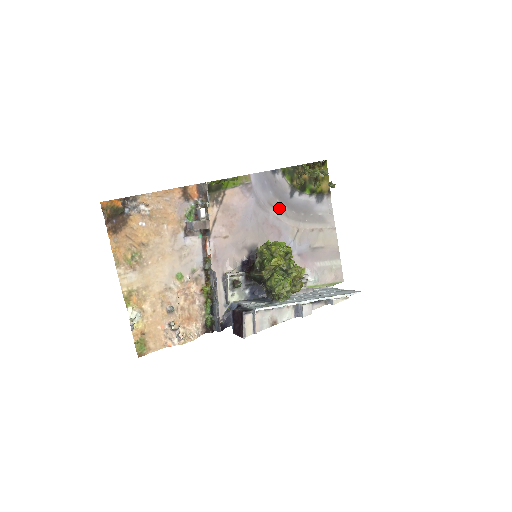
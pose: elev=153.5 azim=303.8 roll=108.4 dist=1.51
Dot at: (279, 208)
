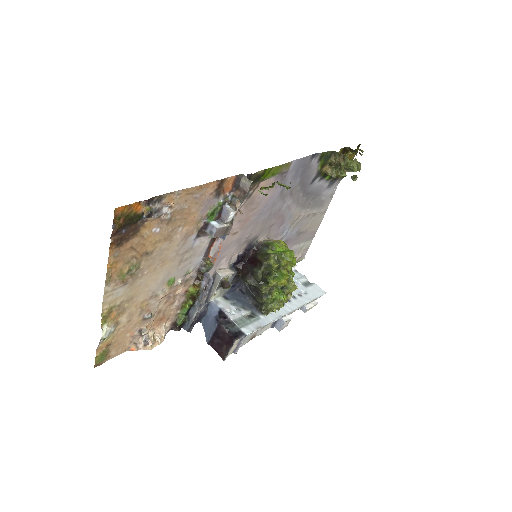
Dot at: (296, 196)
